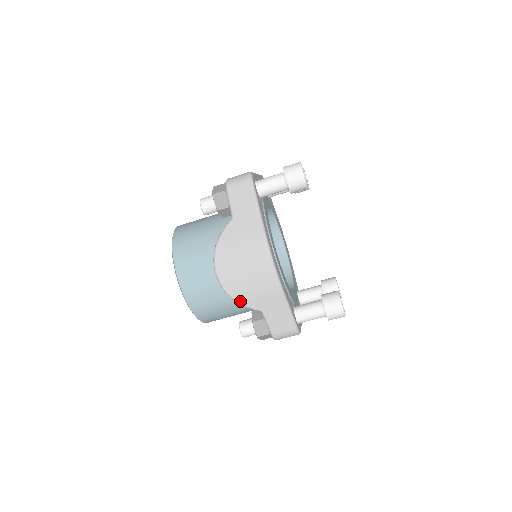
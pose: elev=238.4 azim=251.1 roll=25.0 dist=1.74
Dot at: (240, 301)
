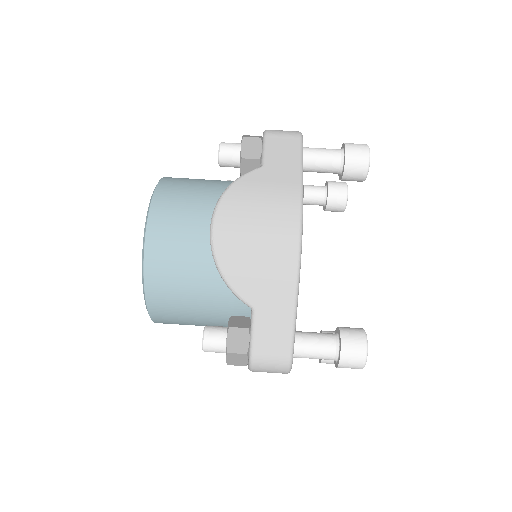
Dot at: (230, 278)
